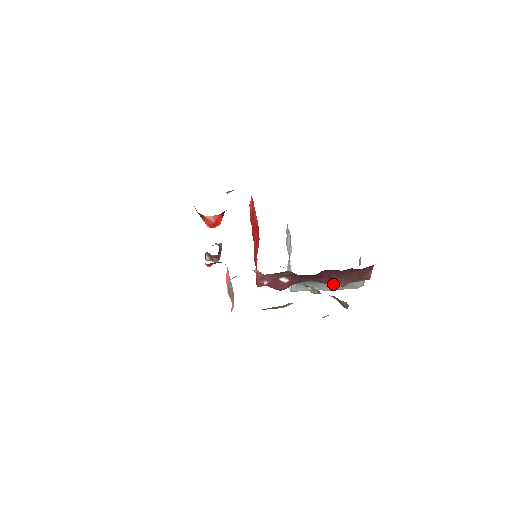
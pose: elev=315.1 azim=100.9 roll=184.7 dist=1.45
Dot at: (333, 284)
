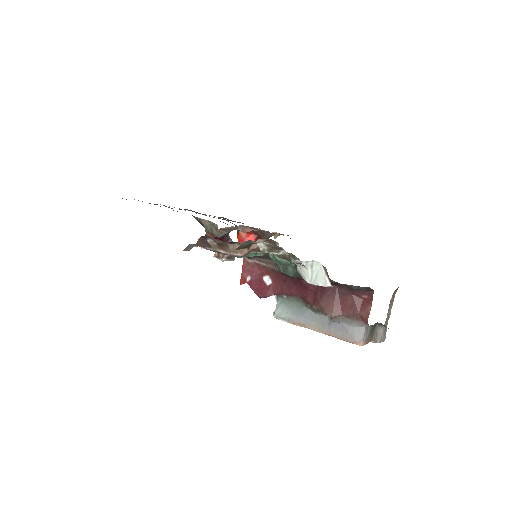
Dot at: (319, 307)
